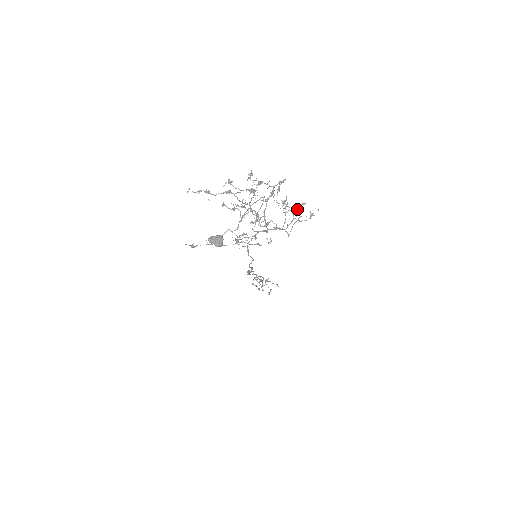
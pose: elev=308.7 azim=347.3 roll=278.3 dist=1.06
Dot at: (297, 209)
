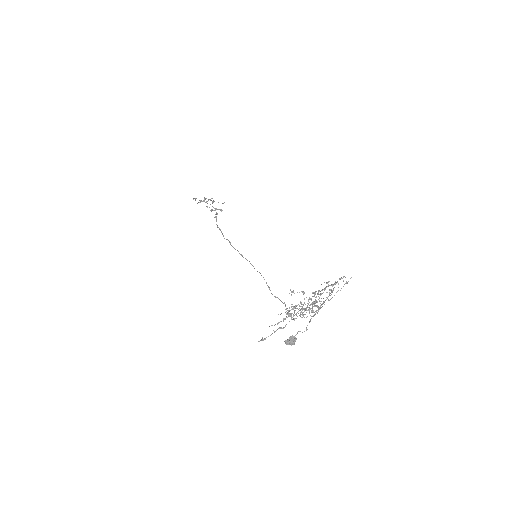
Dot at: occluded
